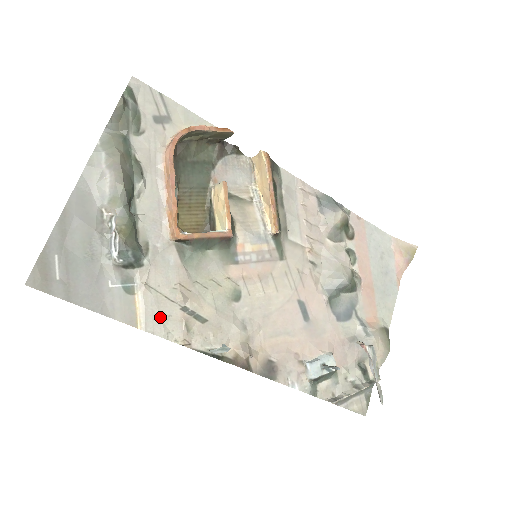
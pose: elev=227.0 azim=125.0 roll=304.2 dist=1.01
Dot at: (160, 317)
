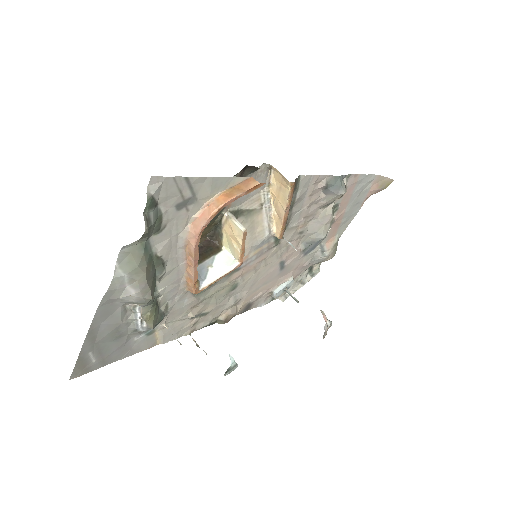
Dot at: (175, 332)
